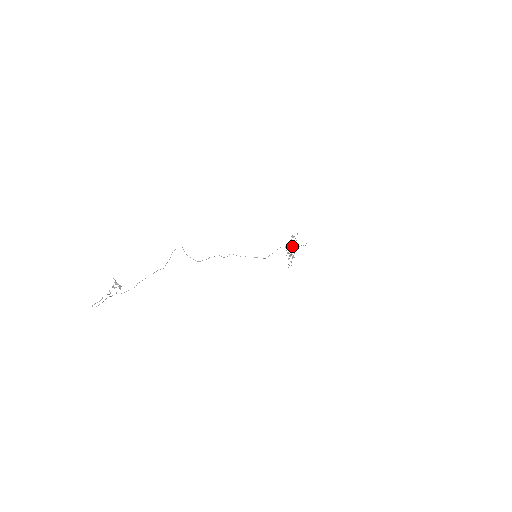
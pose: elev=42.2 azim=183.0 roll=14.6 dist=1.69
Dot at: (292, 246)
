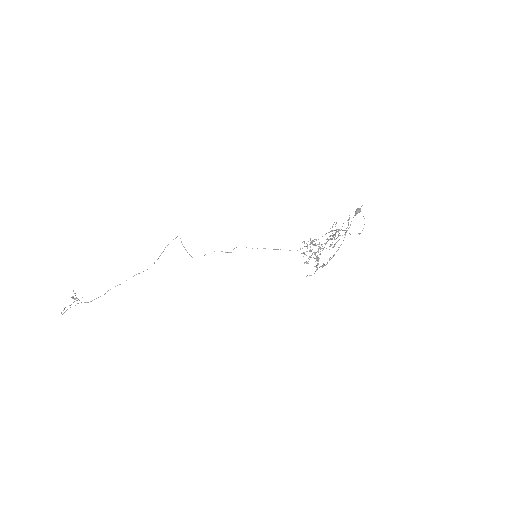
Dot at: (330, 236)
